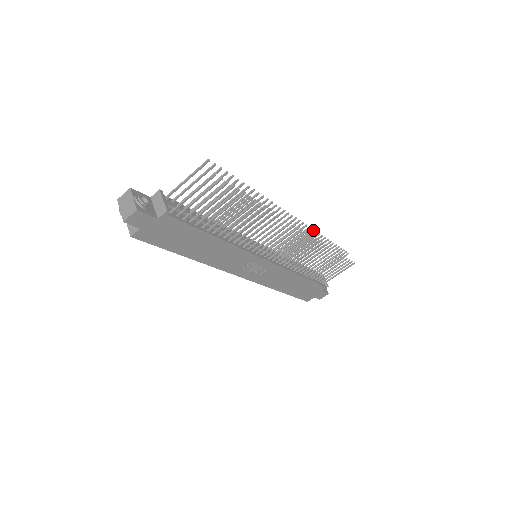
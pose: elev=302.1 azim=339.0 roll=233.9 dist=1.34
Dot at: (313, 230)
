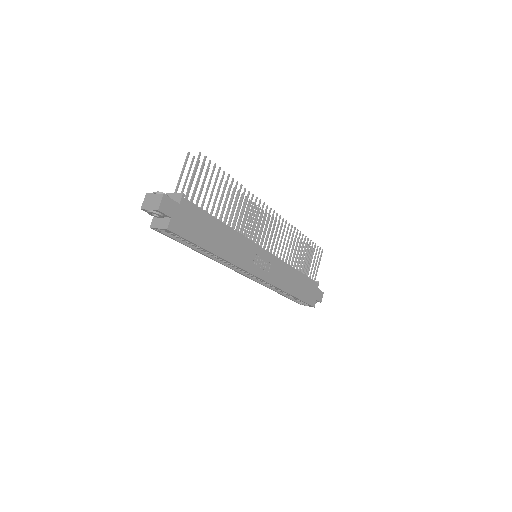
Dot at: (279, 223)
